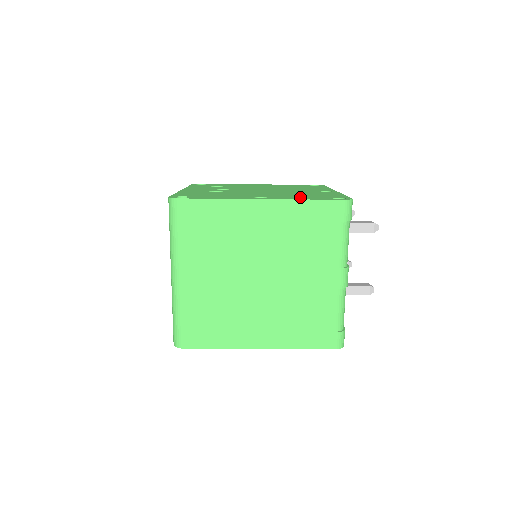
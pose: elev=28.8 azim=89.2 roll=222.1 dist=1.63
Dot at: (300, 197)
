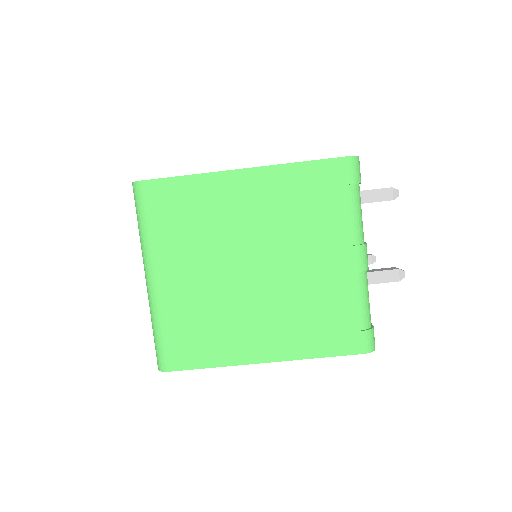
Dot at: occluded
